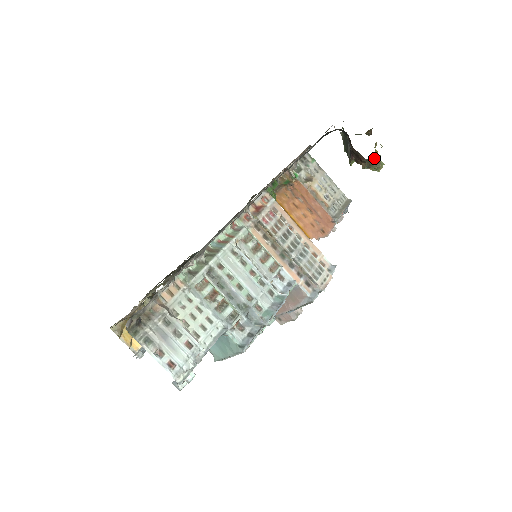
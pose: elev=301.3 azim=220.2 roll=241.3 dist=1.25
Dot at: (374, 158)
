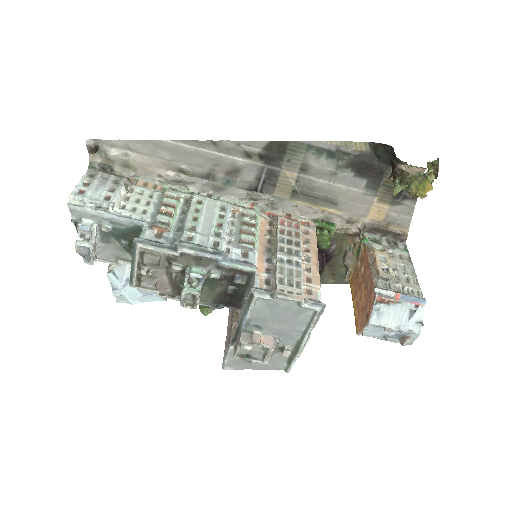
Dot at: (421, 185)
